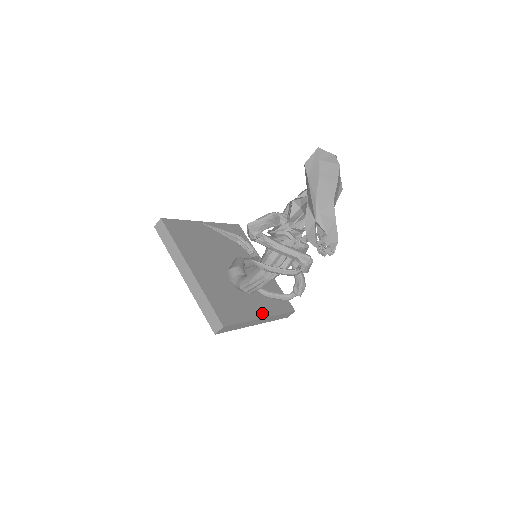
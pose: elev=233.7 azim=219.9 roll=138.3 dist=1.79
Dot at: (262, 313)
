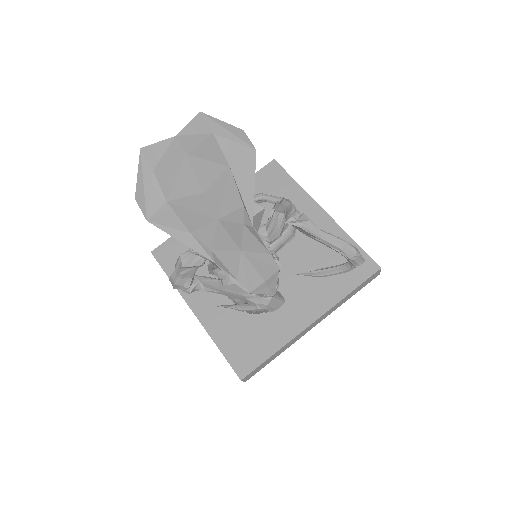
Dot at: (310, 315)
